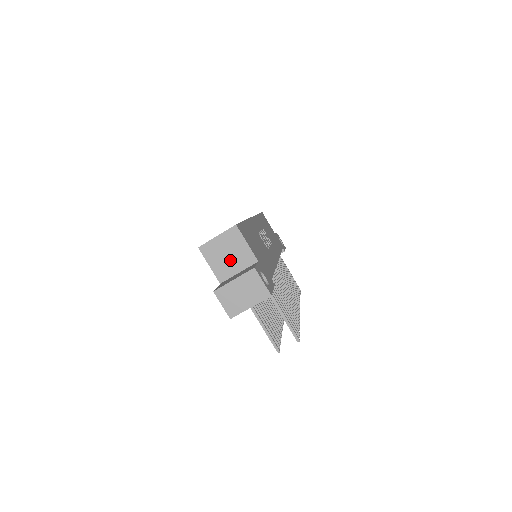
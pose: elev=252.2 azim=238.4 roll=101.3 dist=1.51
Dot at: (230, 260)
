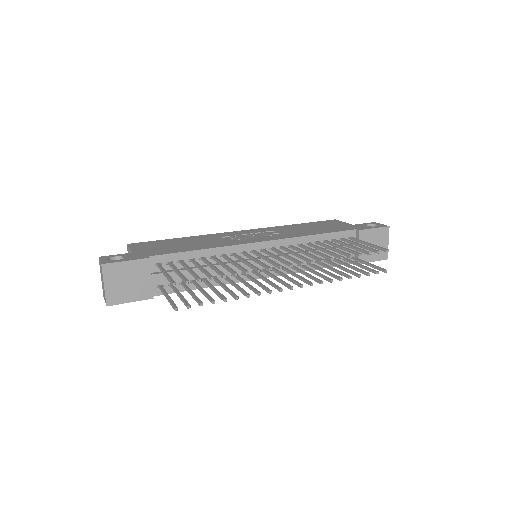
Dot at: occluded
